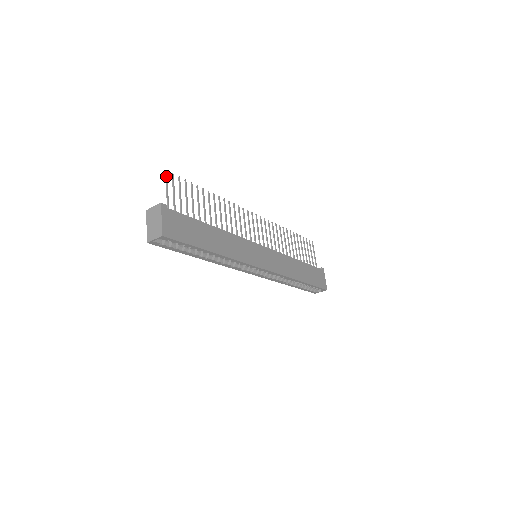
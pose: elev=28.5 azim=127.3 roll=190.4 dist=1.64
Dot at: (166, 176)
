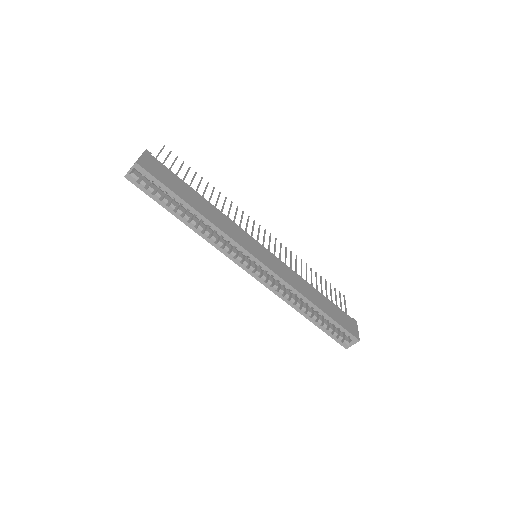
Dot at: occluded
